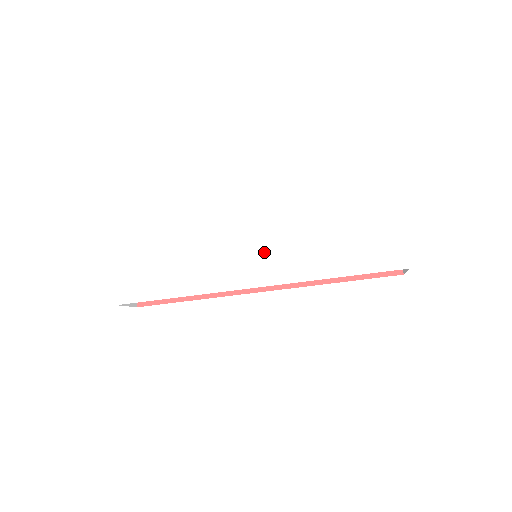
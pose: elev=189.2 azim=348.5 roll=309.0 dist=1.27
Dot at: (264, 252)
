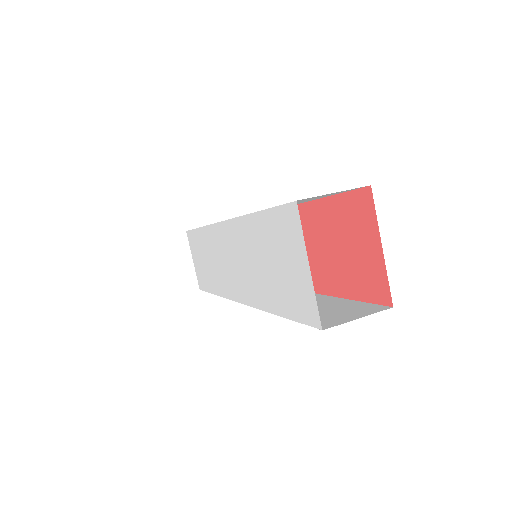
Dot at: (235, 265)
